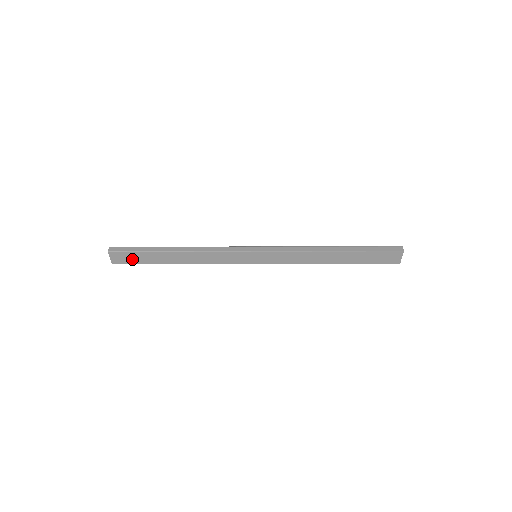
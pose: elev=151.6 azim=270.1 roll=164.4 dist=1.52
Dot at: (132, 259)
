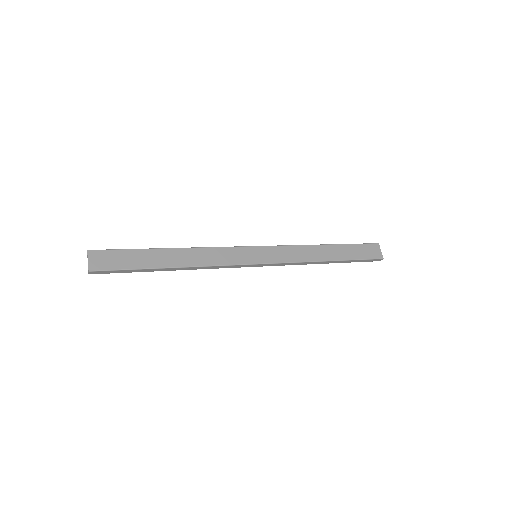
Dot at: (117, 262)
